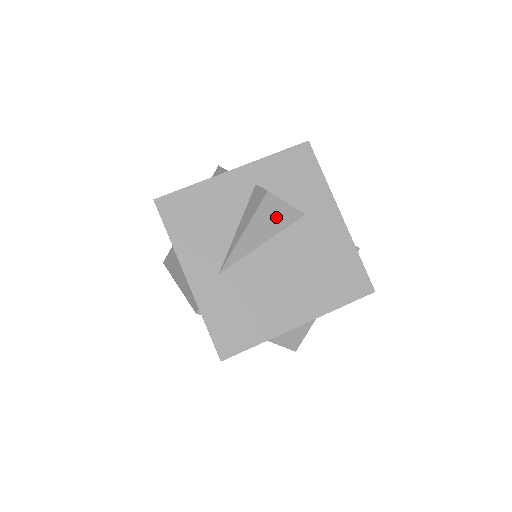
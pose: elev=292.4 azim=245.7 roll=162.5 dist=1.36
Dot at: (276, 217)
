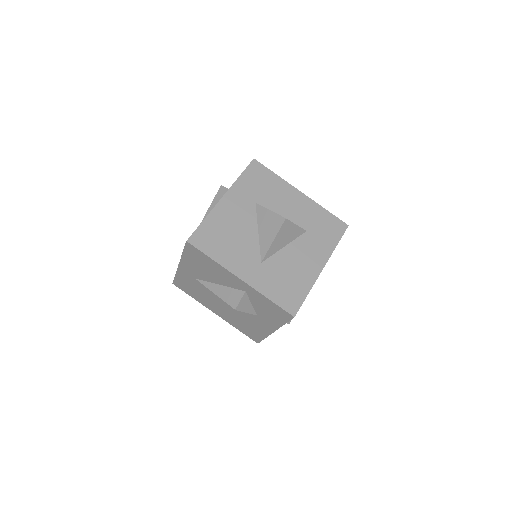
Dot at: occluded
